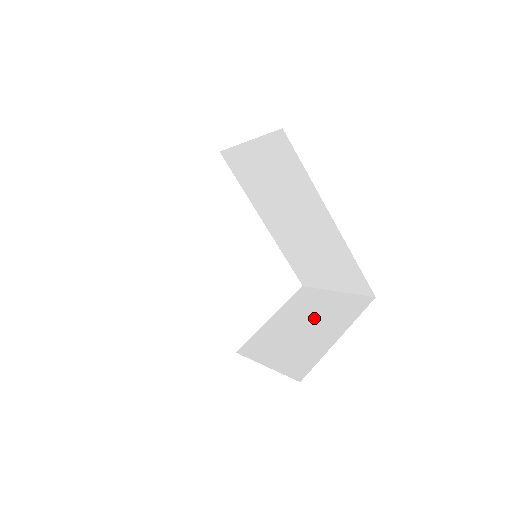
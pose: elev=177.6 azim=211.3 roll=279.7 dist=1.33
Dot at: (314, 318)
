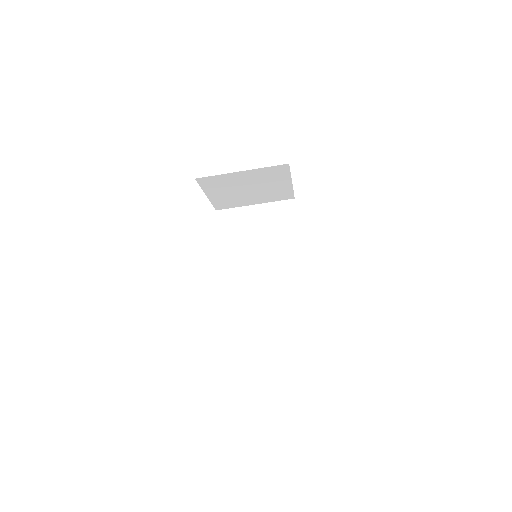
Dot at: occluded
